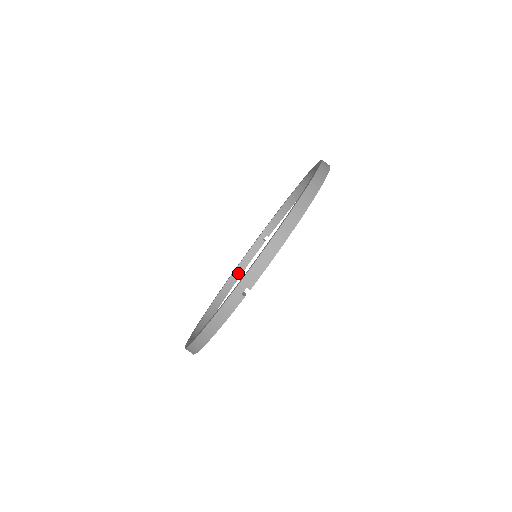
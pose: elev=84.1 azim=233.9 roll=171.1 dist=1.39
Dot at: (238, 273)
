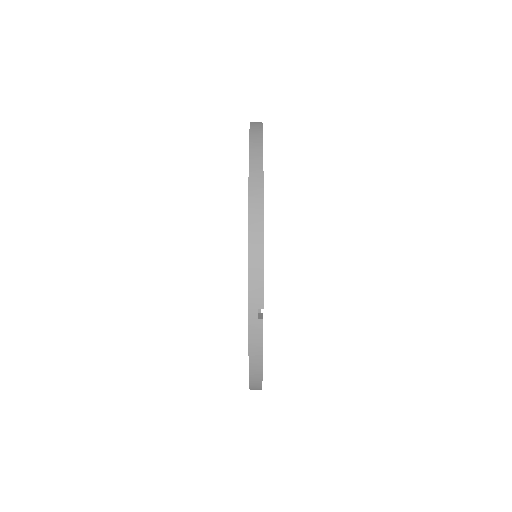
Dot at: occluded
